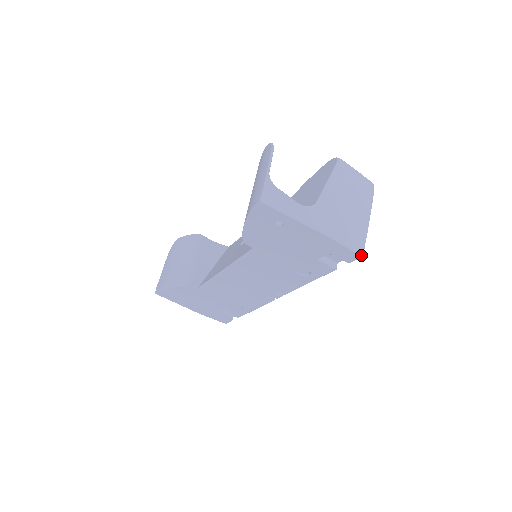
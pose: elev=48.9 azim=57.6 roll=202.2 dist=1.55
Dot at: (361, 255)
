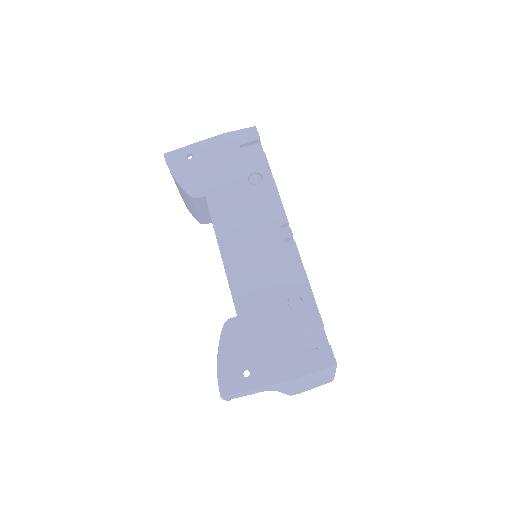
Dot at: (254, 127)
